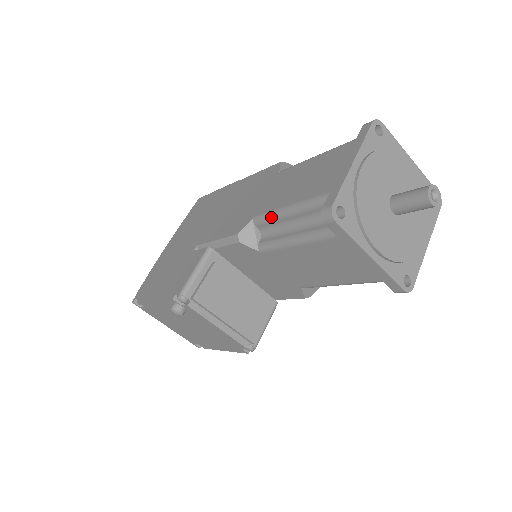
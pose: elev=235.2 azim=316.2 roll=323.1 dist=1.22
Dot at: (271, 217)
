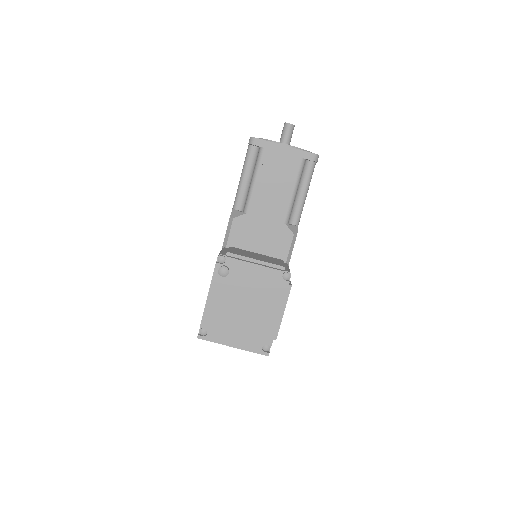
Dot at: (238, 192)
